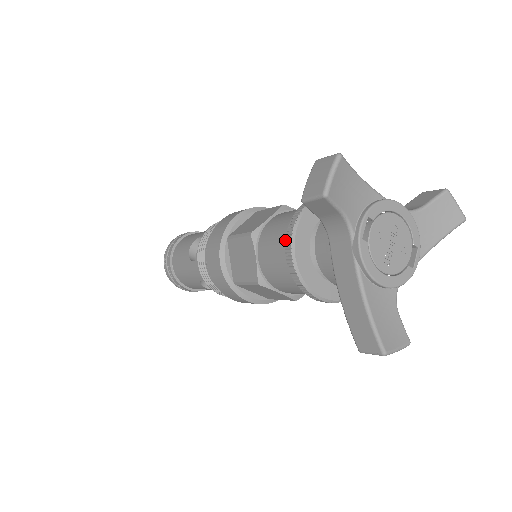
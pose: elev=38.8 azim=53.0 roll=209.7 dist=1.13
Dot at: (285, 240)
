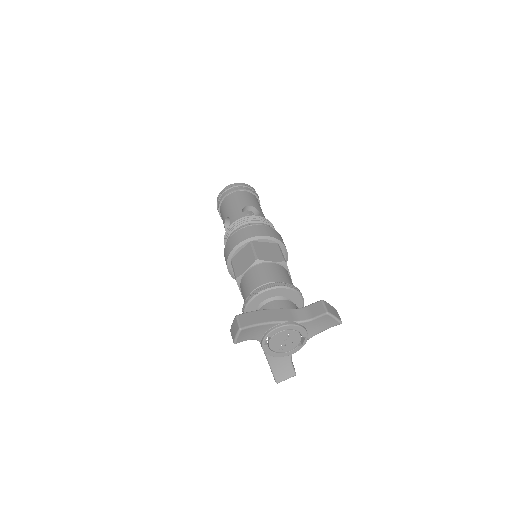
Dot at: (242, 310)
